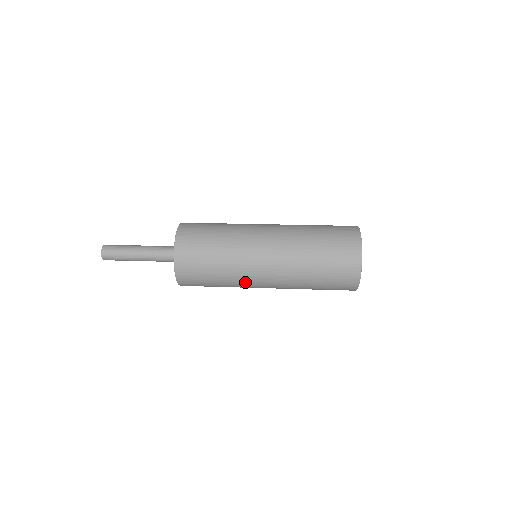
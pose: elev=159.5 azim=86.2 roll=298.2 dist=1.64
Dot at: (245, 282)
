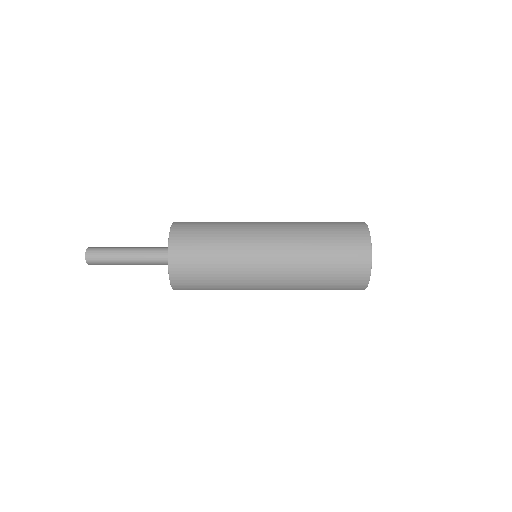
Dot at: (246, 284)
